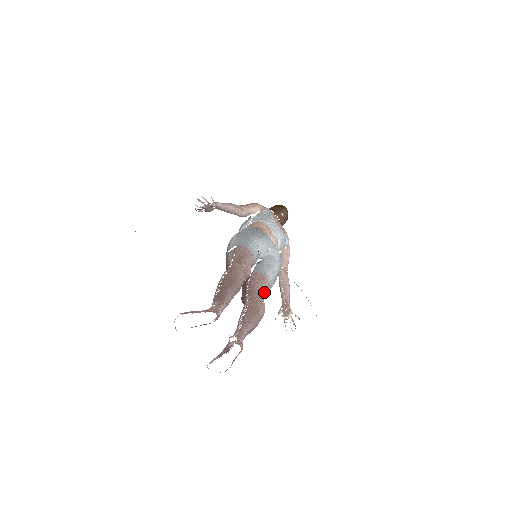
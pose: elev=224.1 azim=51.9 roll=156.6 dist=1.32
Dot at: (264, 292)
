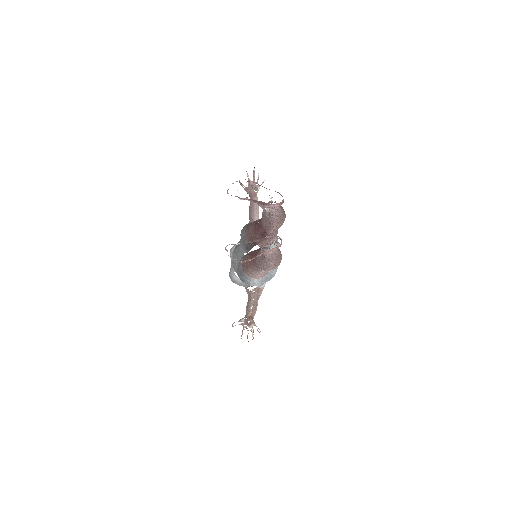
Dot at: occluded
